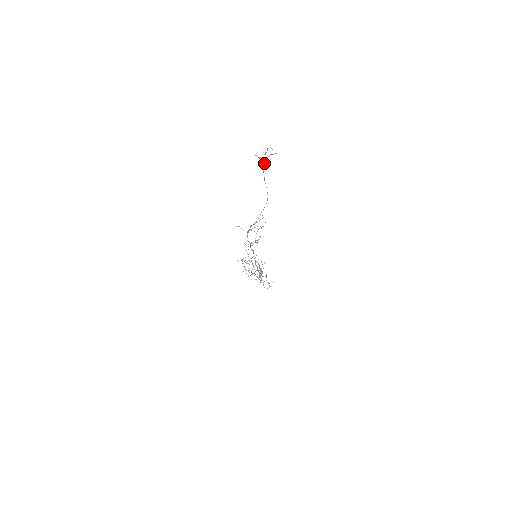
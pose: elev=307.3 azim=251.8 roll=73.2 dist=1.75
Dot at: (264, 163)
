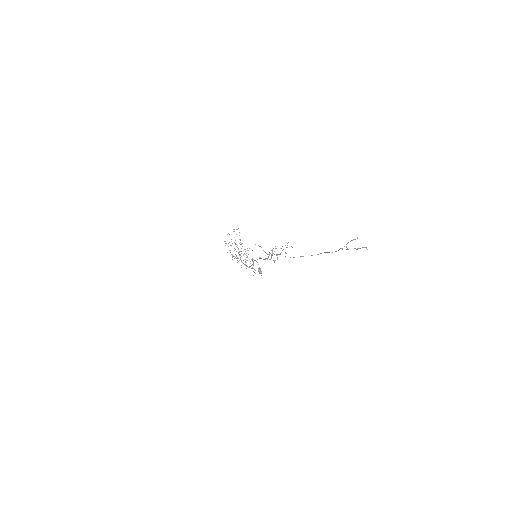
Dot at: occluded
